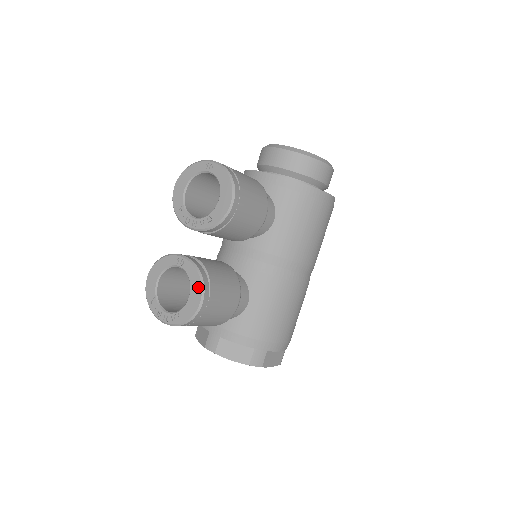
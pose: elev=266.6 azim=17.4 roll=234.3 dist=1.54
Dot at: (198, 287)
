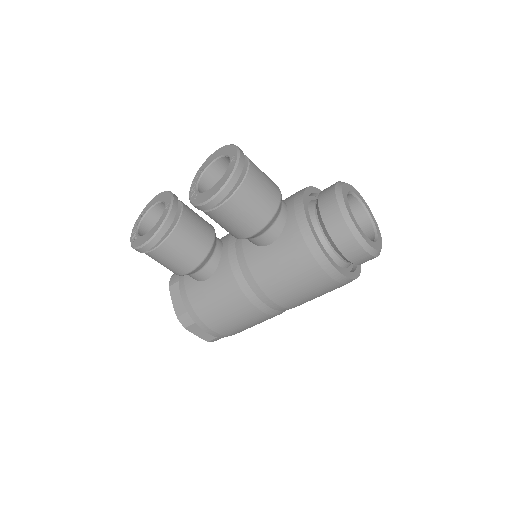
Dot at: (152, 233)
